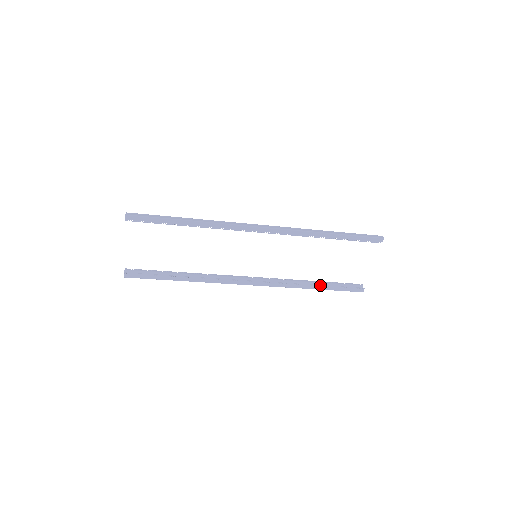
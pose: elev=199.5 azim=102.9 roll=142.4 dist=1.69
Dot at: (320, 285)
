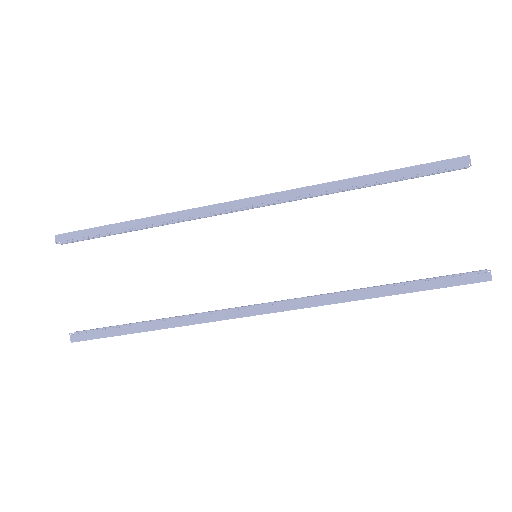
Dot at: (393, 284)
